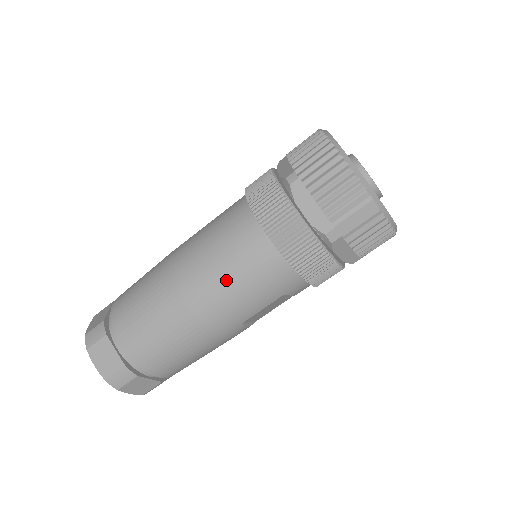
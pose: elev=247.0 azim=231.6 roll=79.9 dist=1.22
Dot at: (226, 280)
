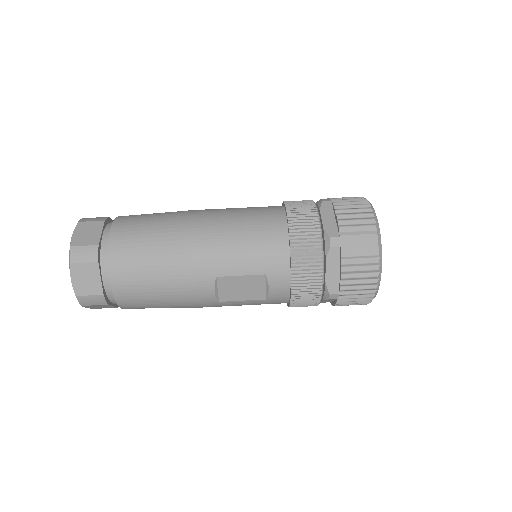
Dot at: (234, 229)
